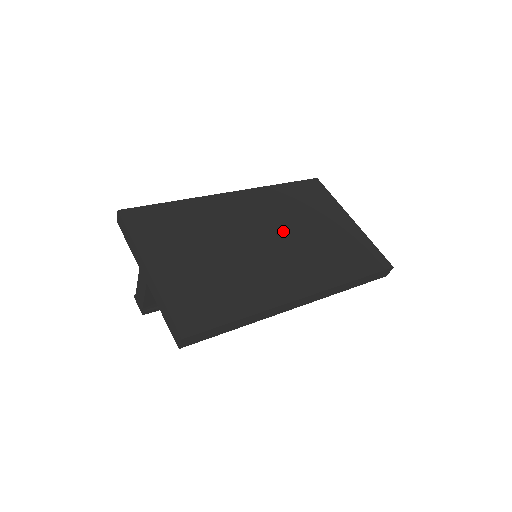
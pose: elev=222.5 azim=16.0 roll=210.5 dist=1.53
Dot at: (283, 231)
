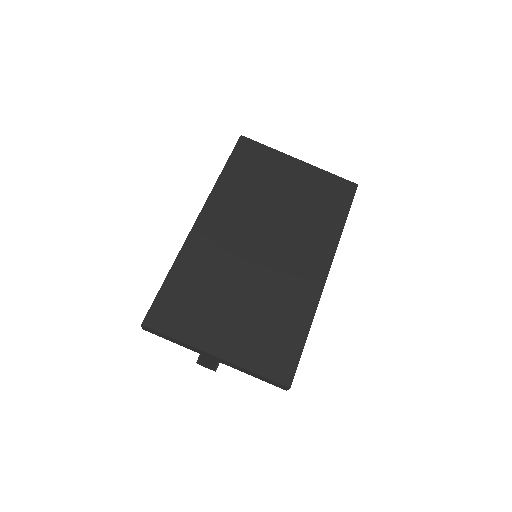
Dot at: (266, 223)
